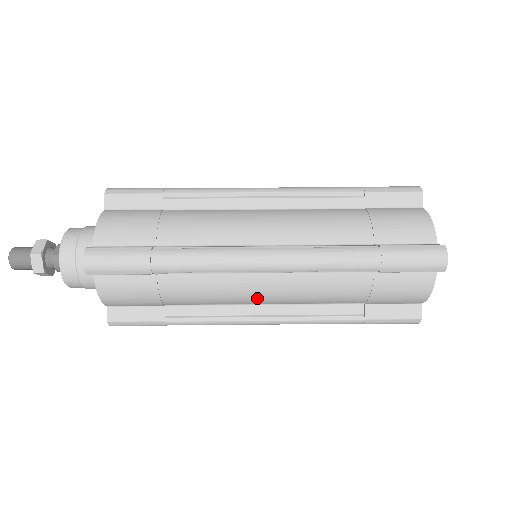
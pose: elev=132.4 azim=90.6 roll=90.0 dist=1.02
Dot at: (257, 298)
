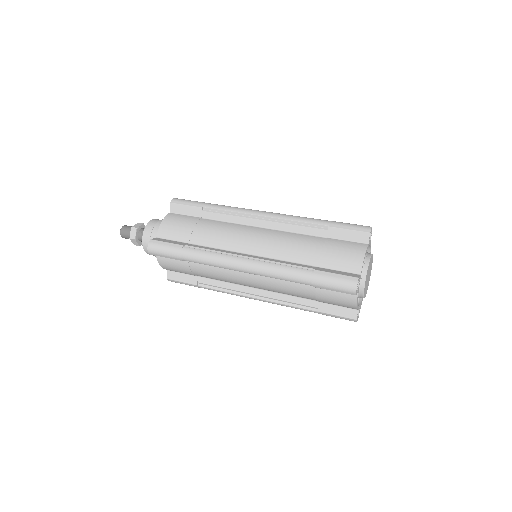
Dot at: (248, 241)
